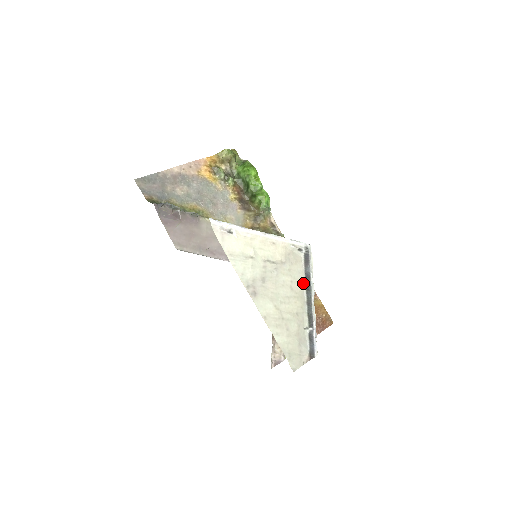
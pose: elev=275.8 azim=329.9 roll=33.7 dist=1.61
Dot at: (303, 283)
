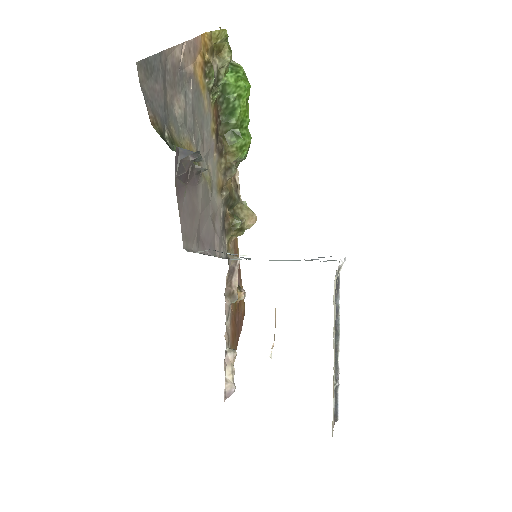
Dot at: occluded
